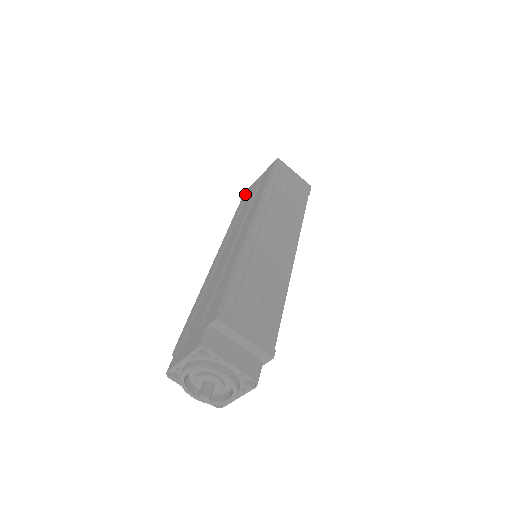
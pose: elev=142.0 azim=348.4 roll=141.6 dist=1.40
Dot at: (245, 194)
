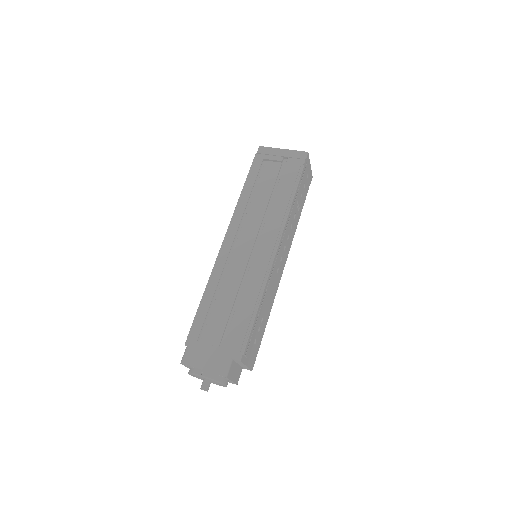
Dot at: (260, 155)
